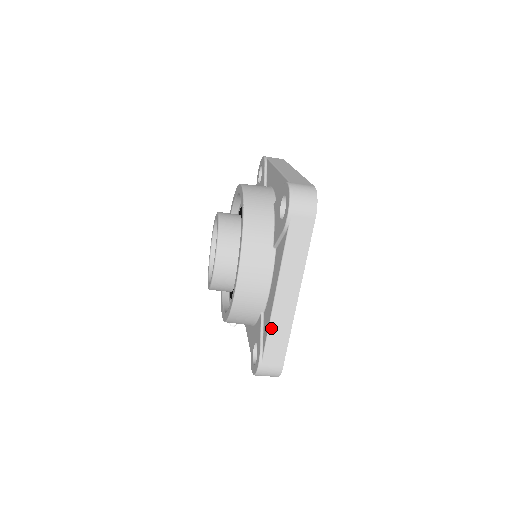
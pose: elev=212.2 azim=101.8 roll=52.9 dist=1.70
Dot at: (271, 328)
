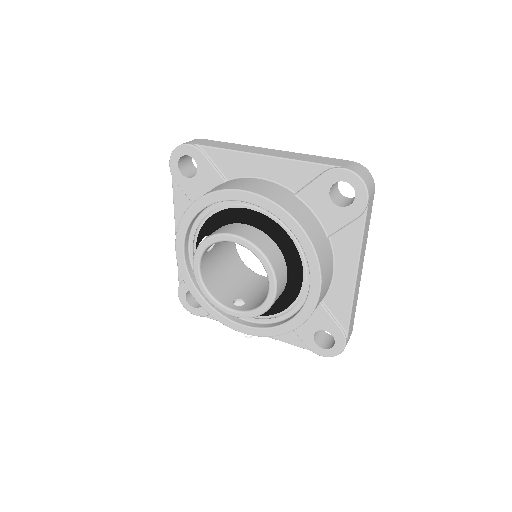
Dot at: (353, 307)
